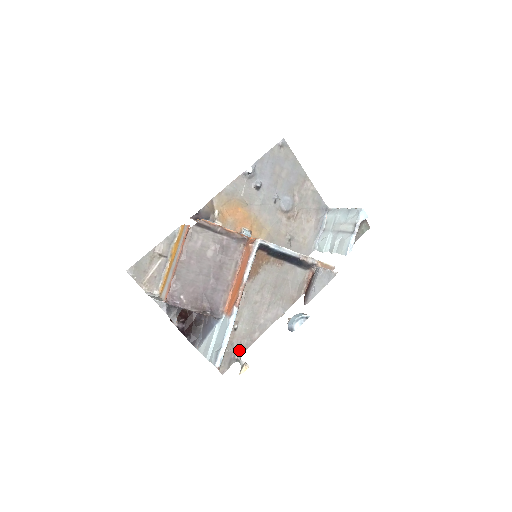
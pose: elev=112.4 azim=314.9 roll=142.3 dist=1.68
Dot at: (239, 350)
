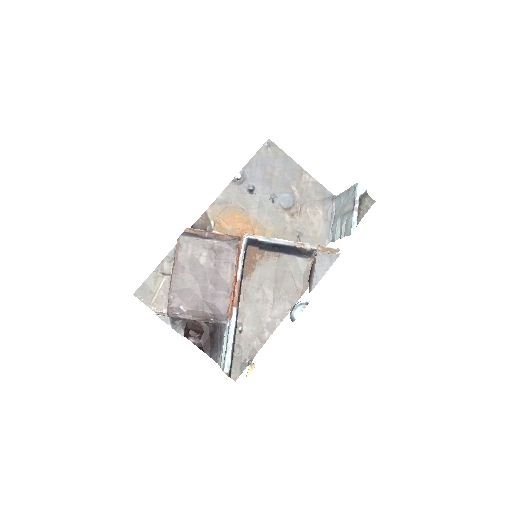
Dot at: (249, 353)
